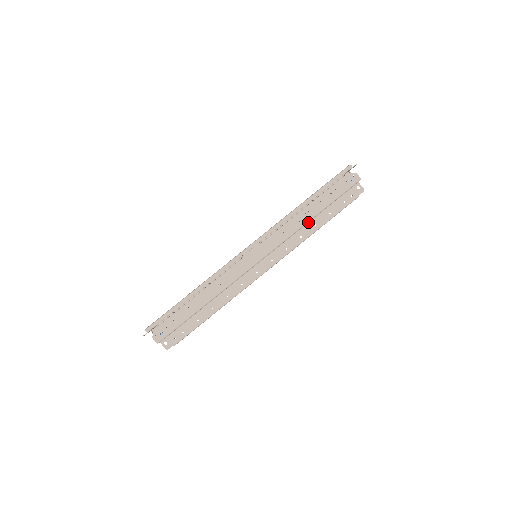
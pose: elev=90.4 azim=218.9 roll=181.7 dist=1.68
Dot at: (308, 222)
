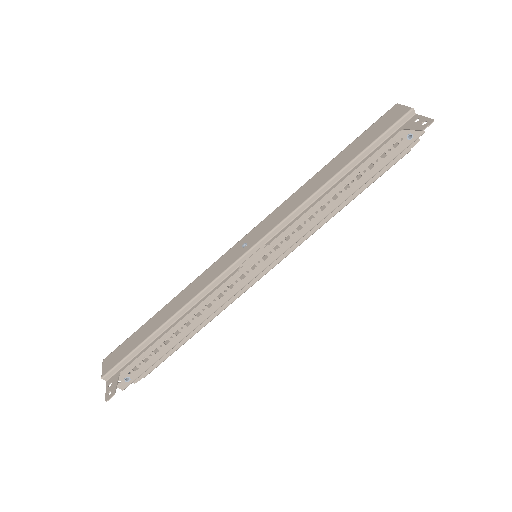
Dot at: (333, 197)
